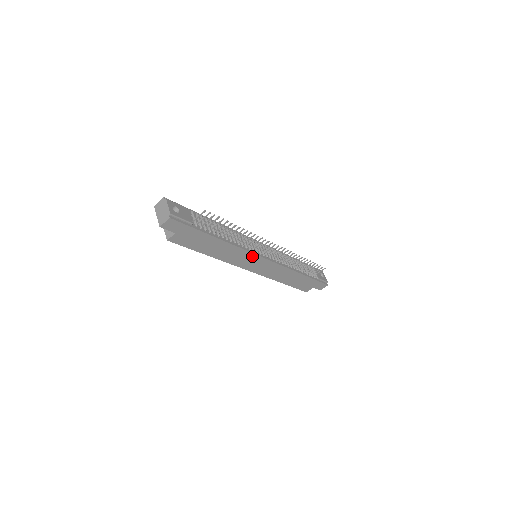
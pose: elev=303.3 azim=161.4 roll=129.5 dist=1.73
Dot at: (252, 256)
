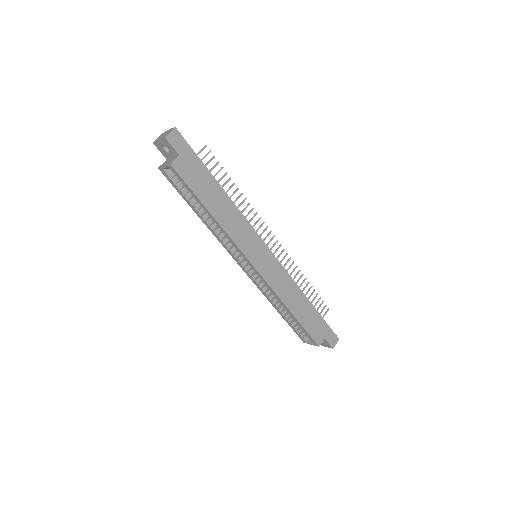
Dot at: (255, 237)
